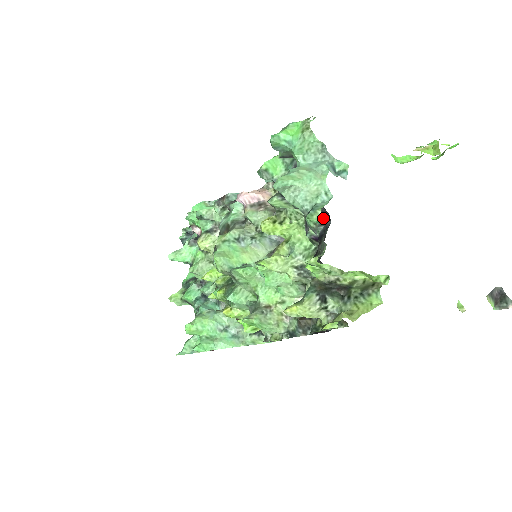
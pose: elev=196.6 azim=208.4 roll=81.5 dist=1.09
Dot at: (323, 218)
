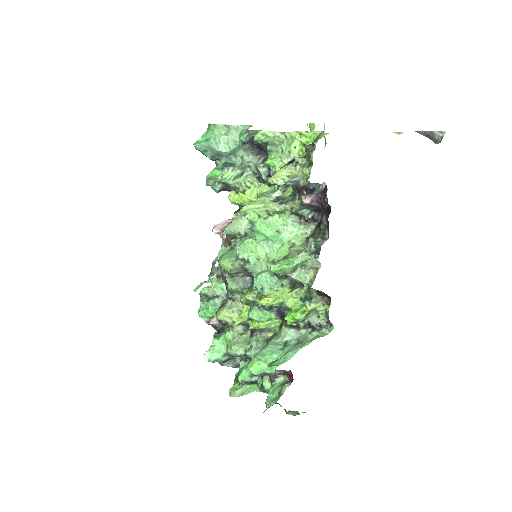
Dot at: (261, 158)
